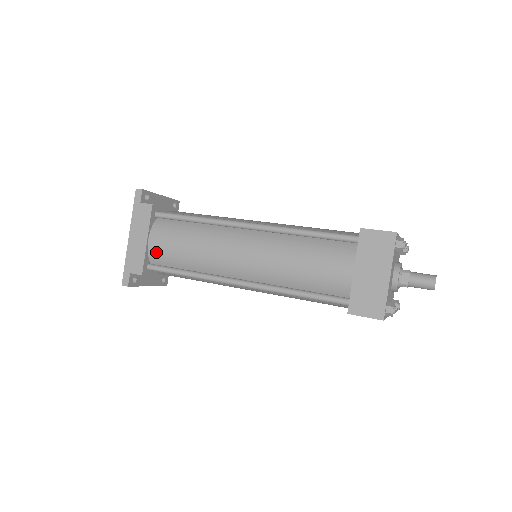
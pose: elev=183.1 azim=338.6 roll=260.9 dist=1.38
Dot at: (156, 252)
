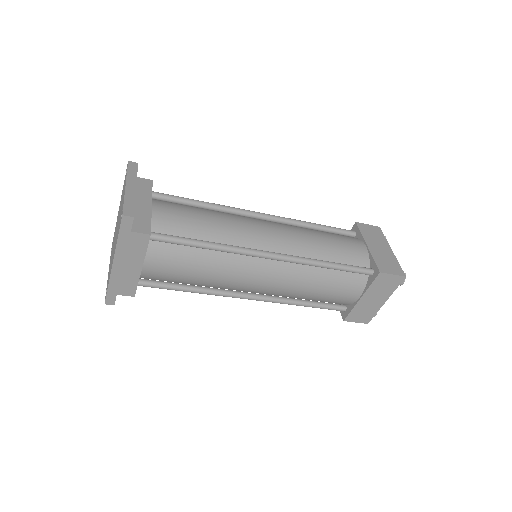
Dot at: (152, 276)
